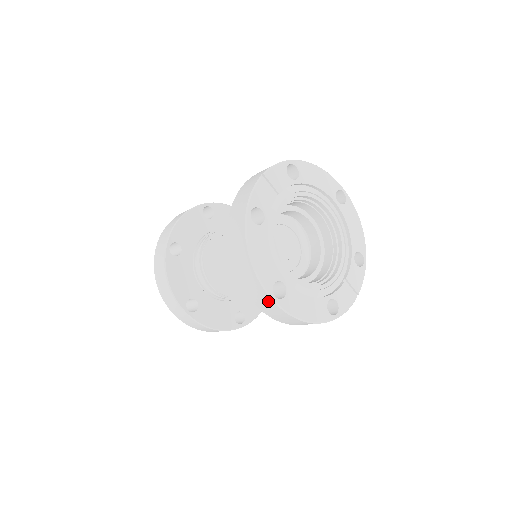
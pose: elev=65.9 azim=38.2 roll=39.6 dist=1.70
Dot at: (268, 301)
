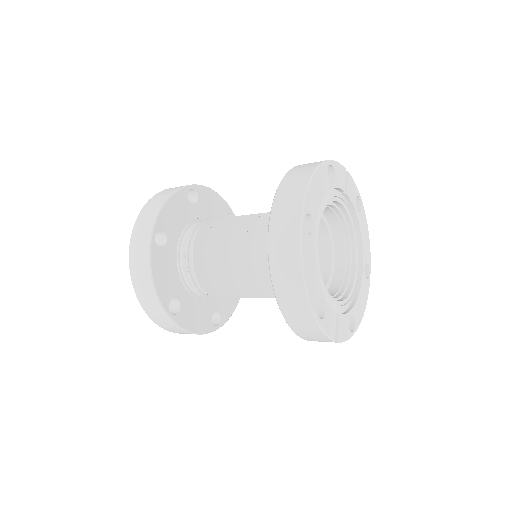
Dot at: (294, 220)
